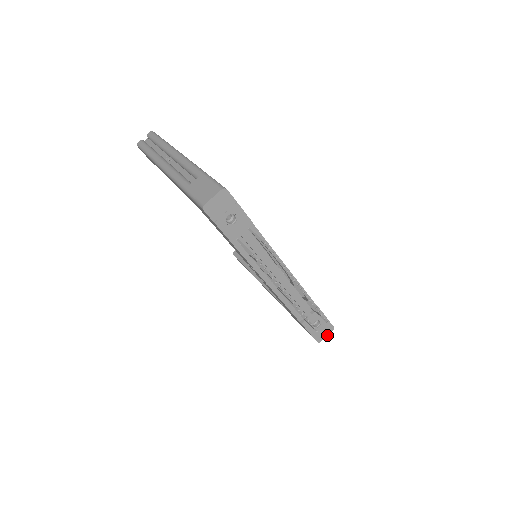
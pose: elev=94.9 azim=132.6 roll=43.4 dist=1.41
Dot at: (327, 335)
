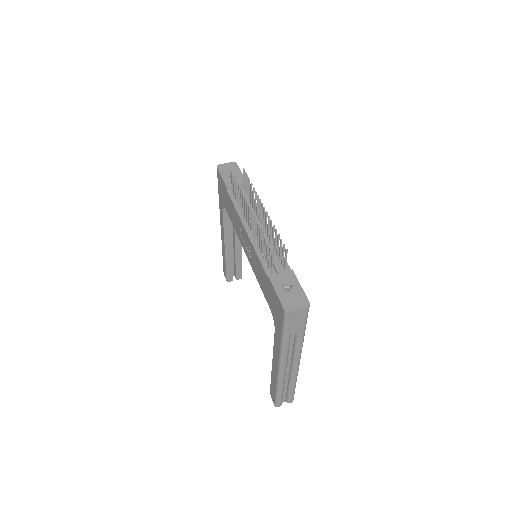
Dot at: (299, 308)
